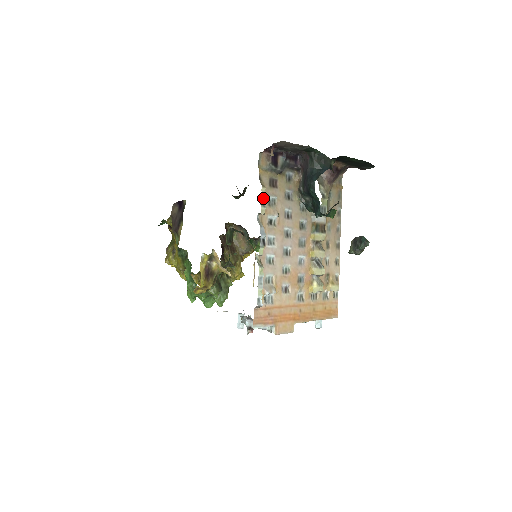
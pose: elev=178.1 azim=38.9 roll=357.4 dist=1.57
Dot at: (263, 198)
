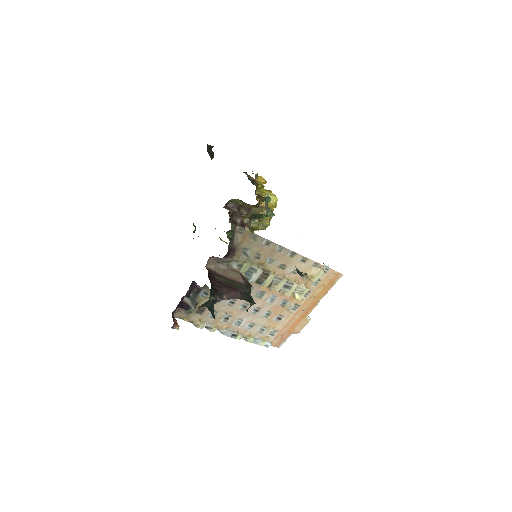
Dot at: (206, 322)
